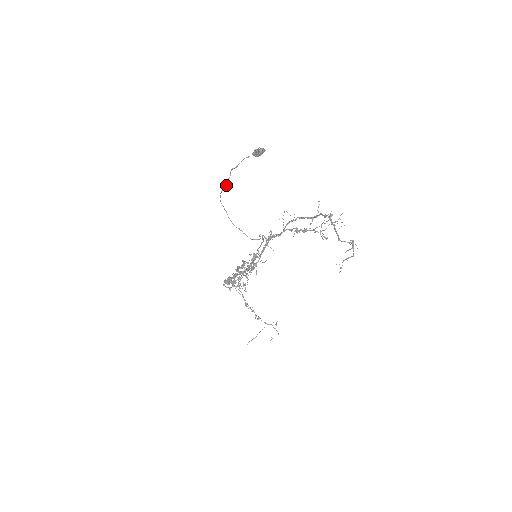
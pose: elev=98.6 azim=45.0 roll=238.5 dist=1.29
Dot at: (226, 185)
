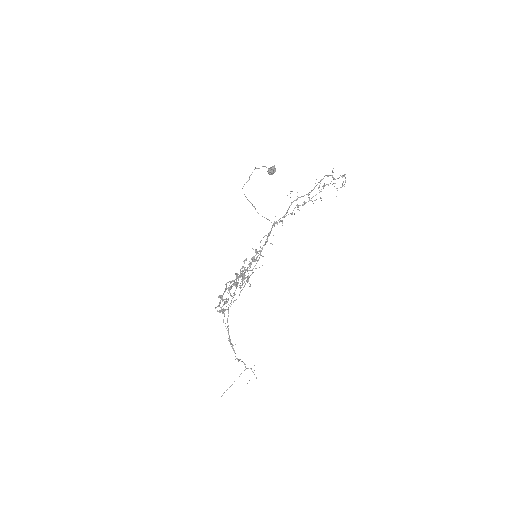
Dot at: (249, 178)
